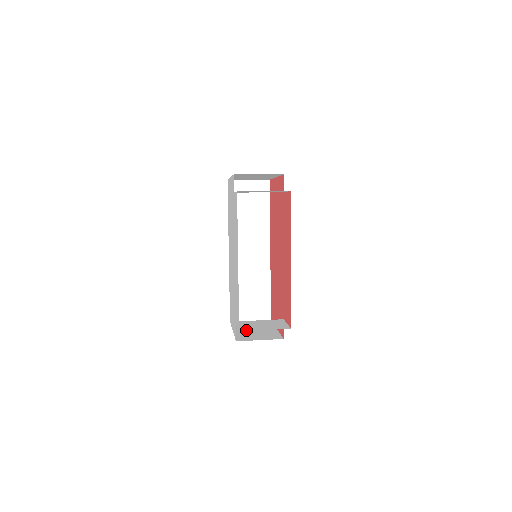
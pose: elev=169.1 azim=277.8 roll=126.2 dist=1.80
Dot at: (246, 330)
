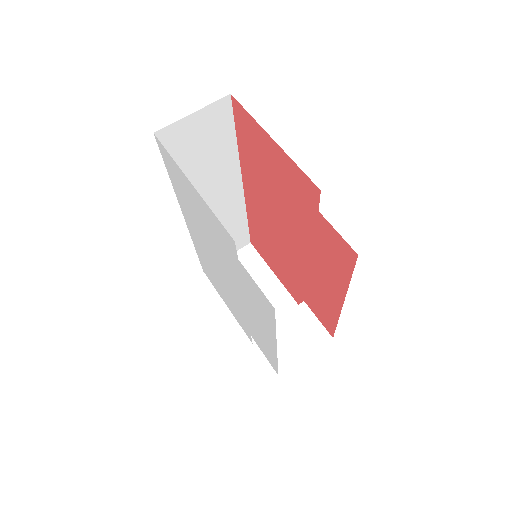
Dot at: (285, 369)
